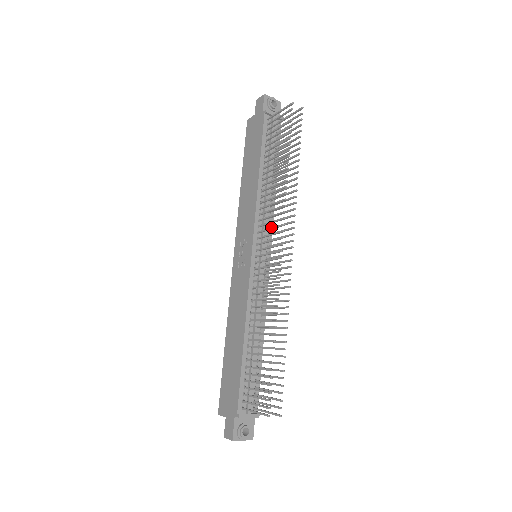
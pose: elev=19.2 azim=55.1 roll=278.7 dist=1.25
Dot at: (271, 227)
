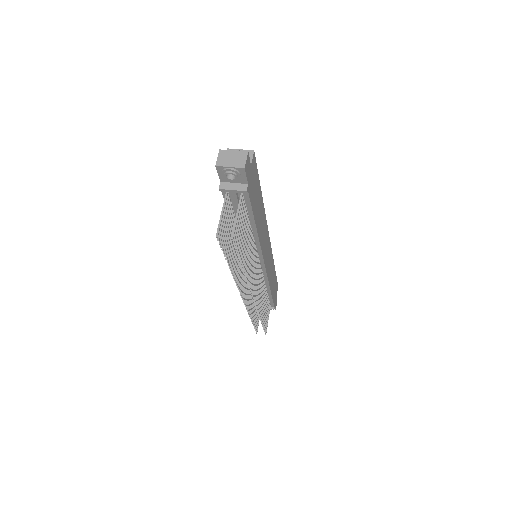
Dot at: (241, 274)
